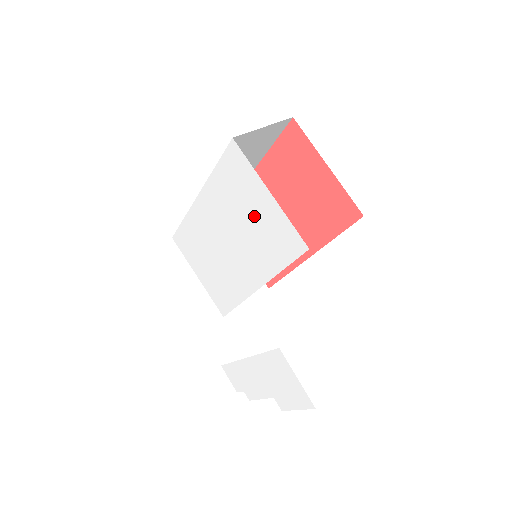
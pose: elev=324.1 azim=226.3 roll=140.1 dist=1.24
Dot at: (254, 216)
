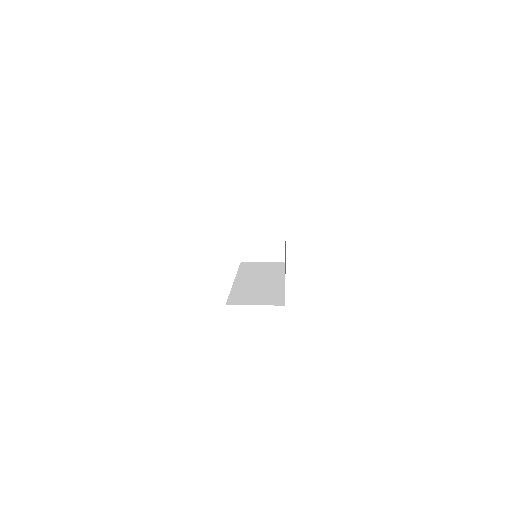
Dot at: occluded
